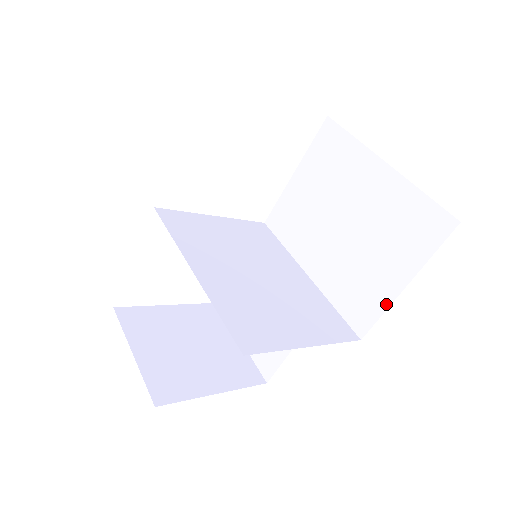
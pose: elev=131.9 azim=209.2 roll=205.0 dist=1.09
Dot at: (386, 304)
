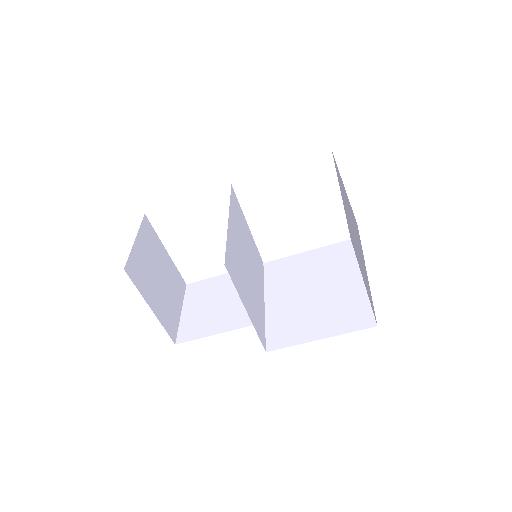
Dot at: (300, 342)
